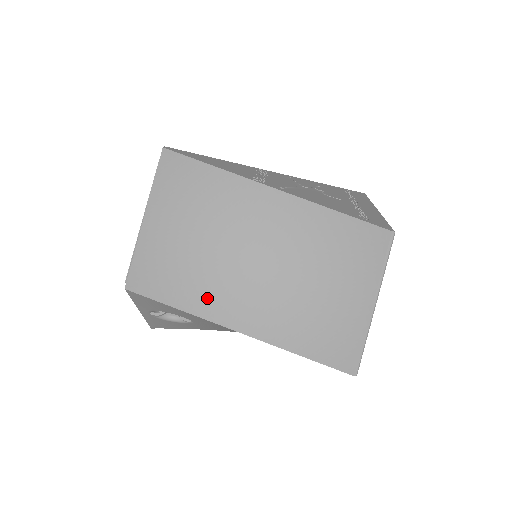
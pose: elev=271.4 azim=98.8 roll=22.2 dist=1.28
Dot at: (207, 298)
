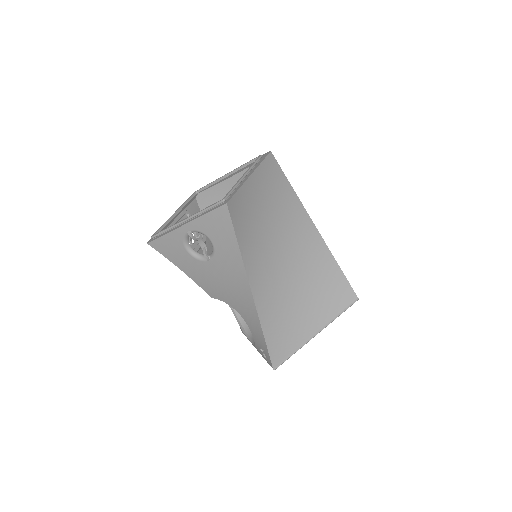
Dot at: (252, 252)
